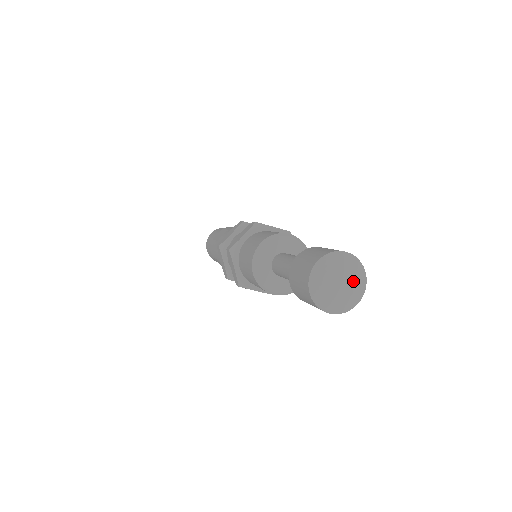
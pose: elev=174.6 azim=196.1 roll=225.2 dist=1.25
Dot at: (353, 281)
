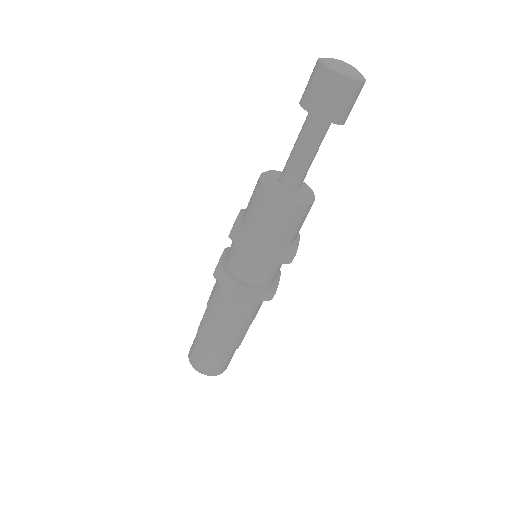
Dot at: (350, 65)
